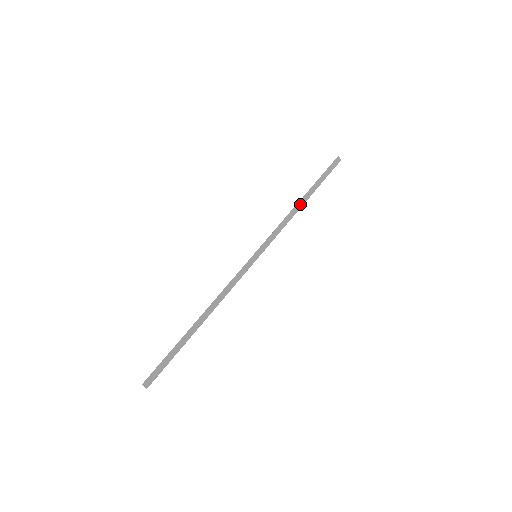
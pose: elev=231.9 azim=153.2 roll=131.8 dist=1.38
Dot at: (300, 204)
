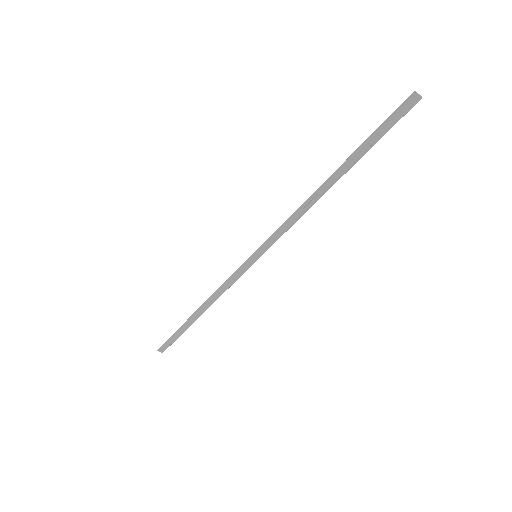
Dot at: (324, 188)
